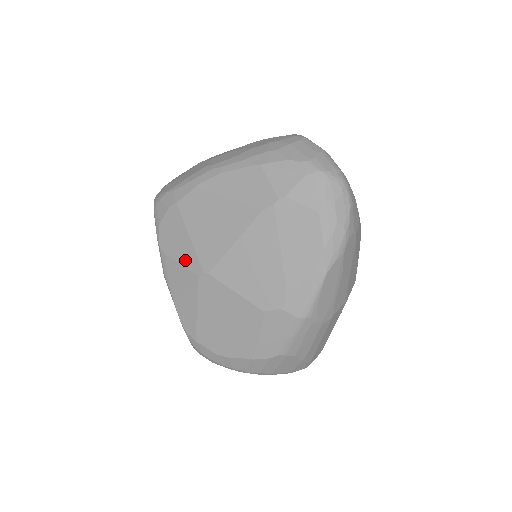
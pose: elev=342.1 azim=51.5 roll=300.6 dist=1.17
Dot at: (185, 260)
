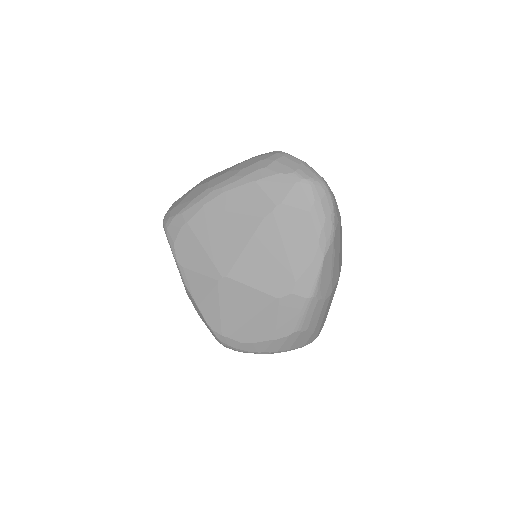
Dot at: (203, 269)
